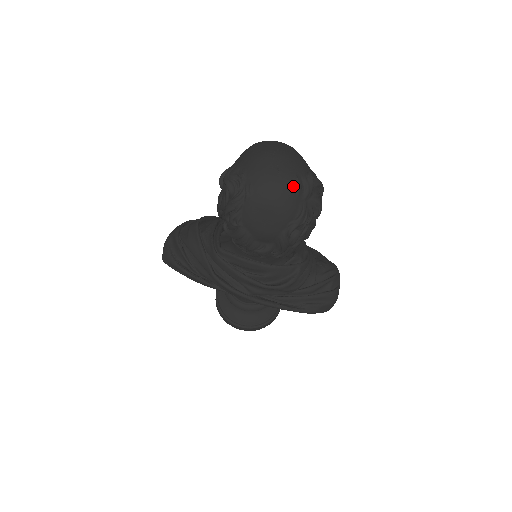
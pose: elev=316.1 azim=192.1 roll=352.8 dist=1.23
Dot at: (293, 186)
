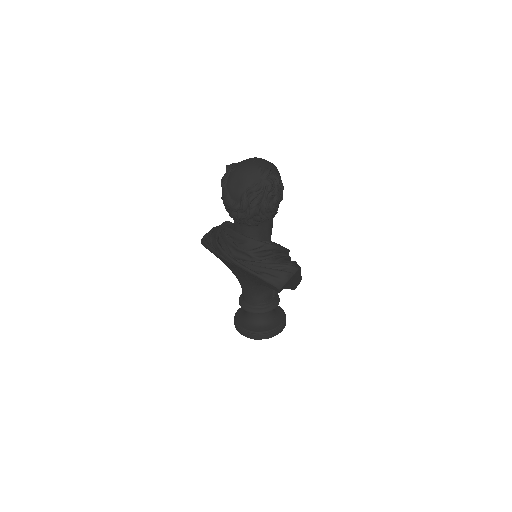
Dot at: (256, 169)
